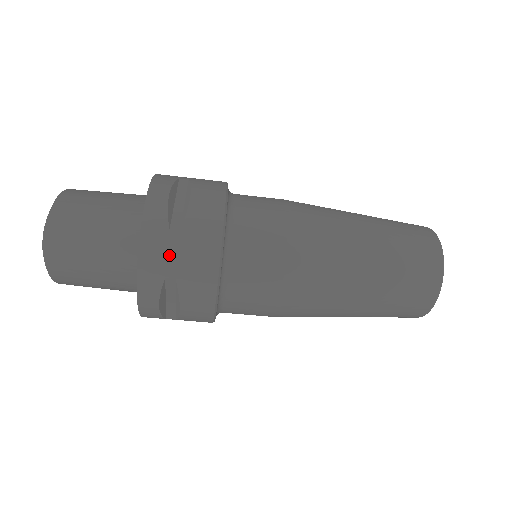
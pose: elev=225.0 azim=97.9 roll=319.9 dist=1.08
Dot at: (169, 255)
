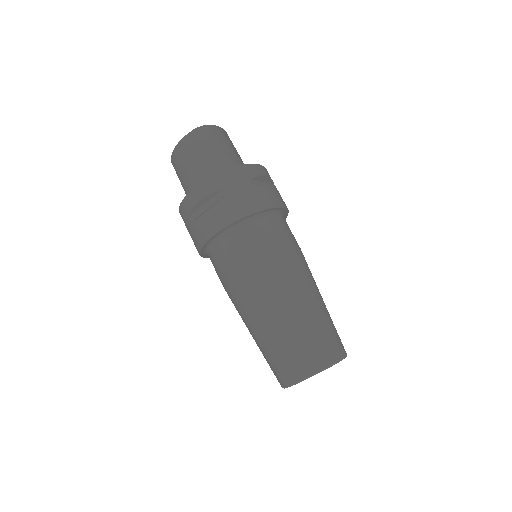
Dot at: (236, 185)
